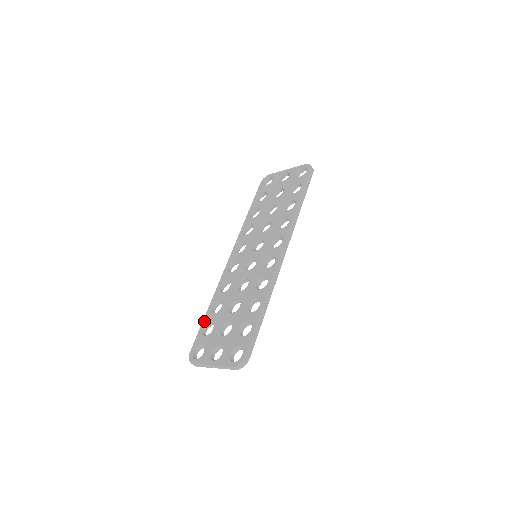
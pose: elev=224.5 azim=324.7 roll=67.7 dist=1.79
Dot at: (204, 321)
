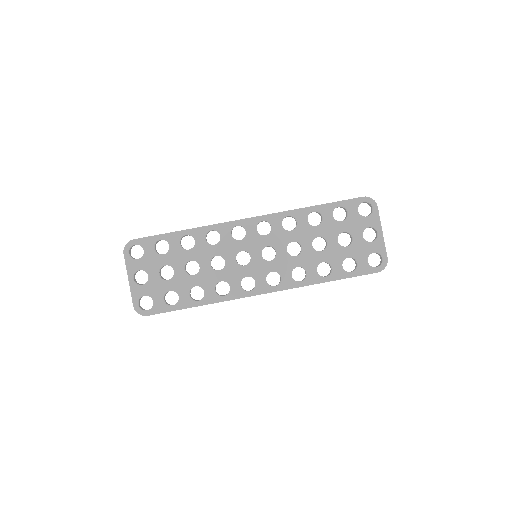
Dot at: (169, 236)
